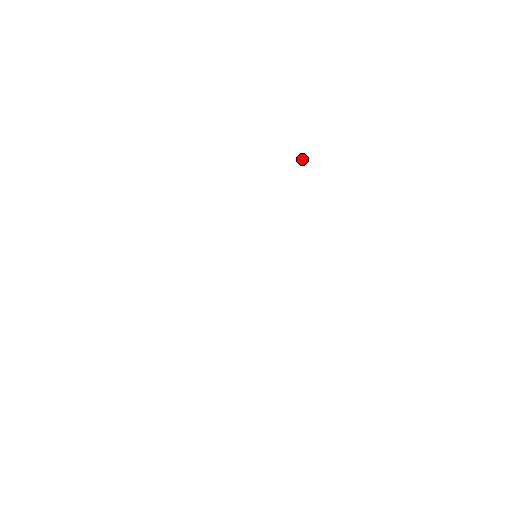
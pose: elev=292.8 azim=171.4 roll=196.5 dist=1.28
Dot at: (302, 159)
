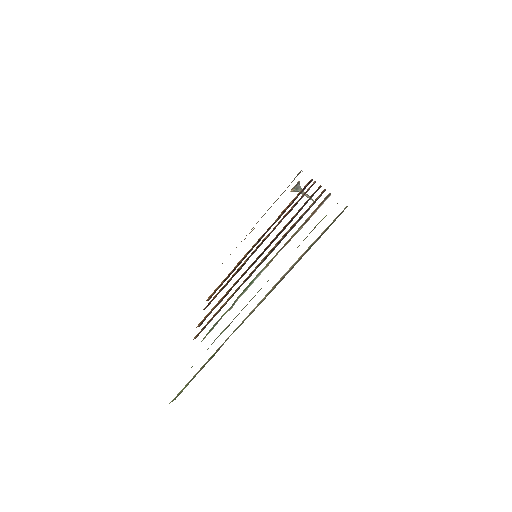
Dot at: (302, 193)
